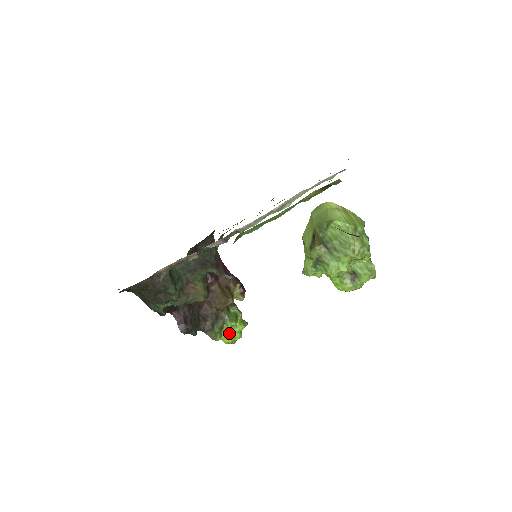
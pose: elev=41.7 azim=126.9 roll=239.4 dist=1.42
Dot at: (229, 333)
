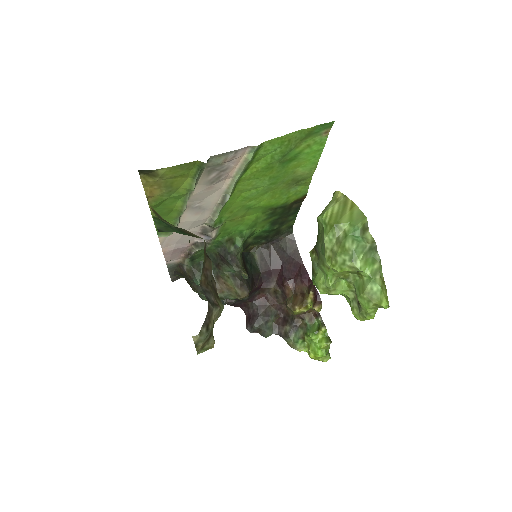
Dot at: (310, 346)
